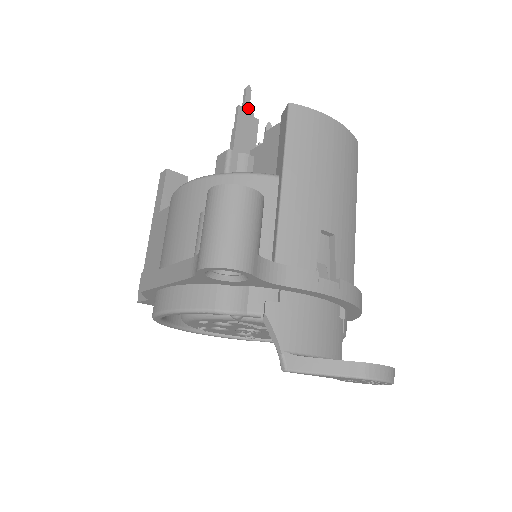
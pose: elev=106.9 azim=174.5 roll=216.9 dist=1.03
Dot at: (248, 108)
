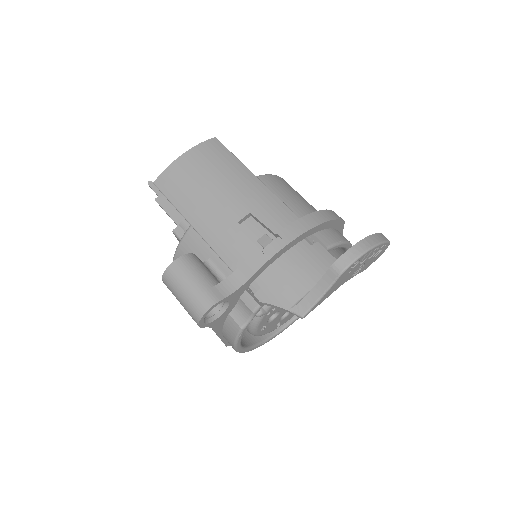
Dot at: (161, 193)
